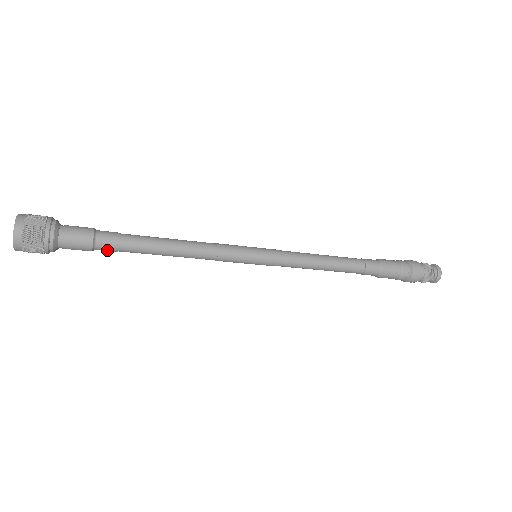
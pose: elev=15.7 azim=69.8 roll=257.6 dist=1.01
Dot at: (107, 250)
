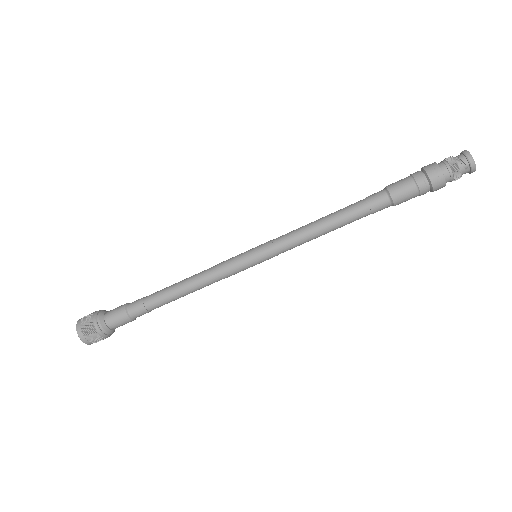
Dot at: (141, 314)
